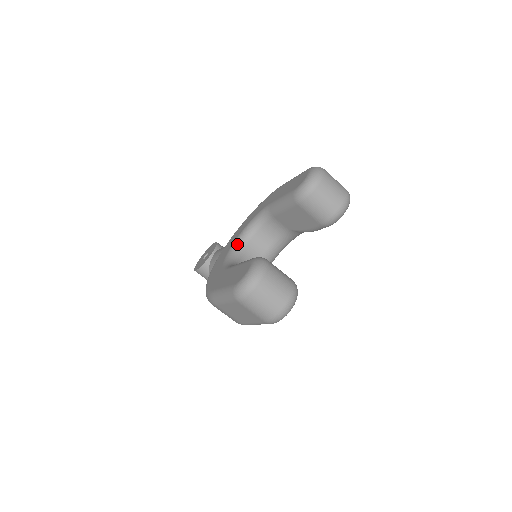
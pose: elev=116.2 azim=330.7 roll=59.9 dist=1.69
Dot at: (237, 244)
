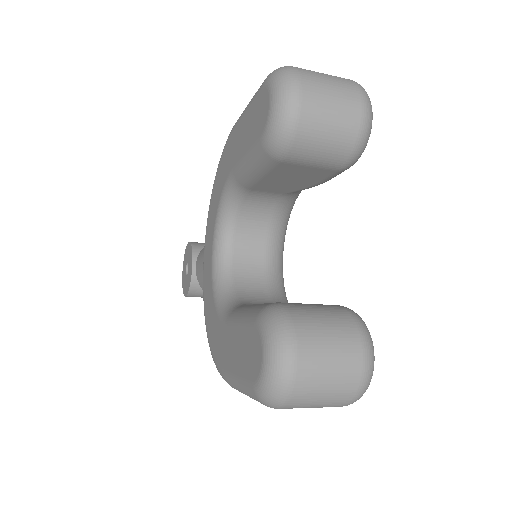
Dot at: (218, 256)
